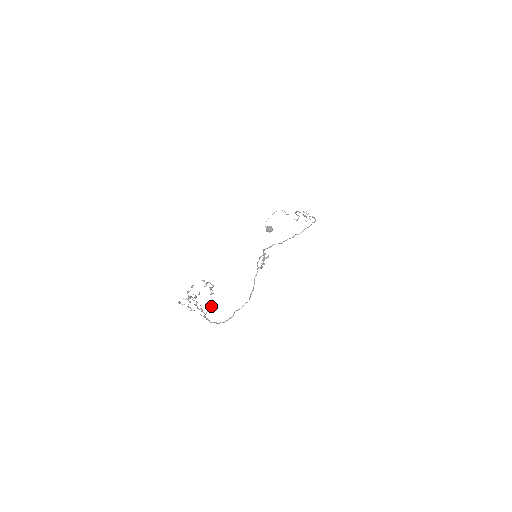
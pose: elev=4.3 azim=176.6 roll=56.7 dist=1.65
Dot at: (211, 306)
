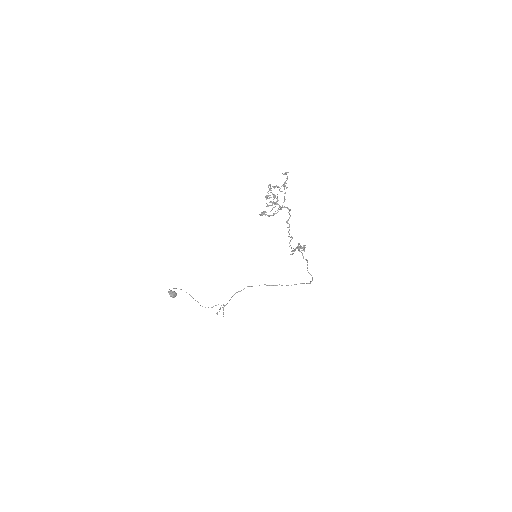
Dot at: (275, 213)
